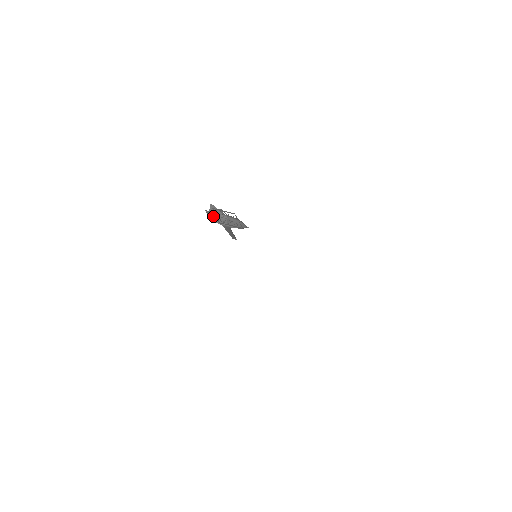
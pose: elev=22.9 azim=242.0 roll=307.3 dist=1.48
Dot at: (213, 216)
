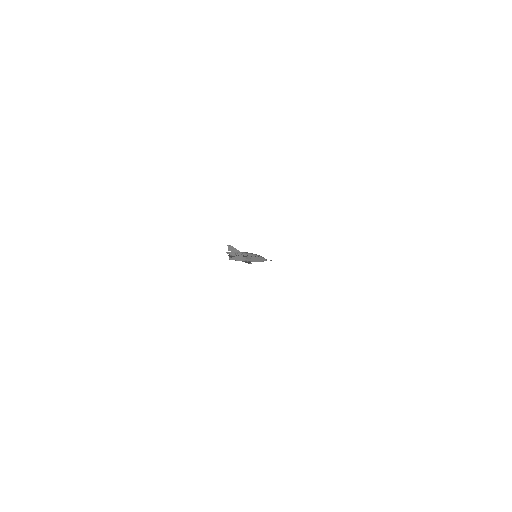
Dot at: (233, 255)
